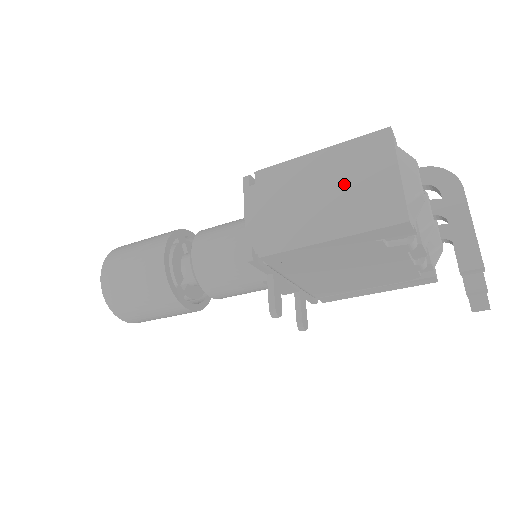
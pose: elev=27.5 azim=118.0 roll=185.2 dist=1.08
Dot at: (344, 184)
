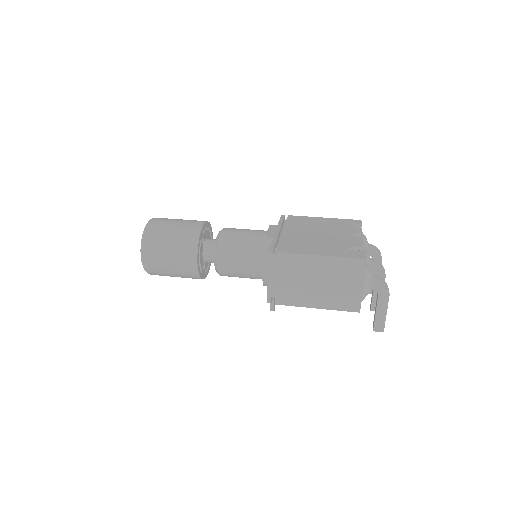
Dot at: (332, 282)
